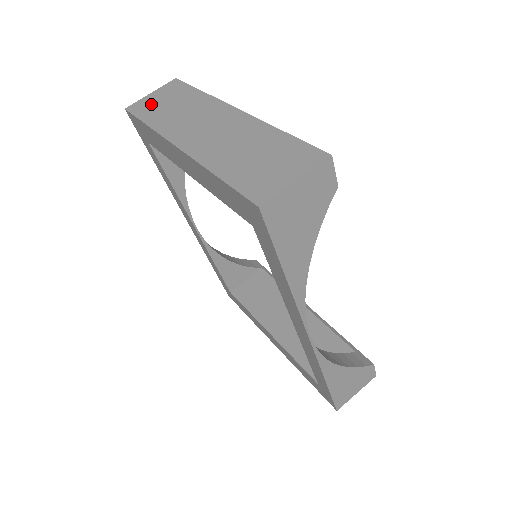
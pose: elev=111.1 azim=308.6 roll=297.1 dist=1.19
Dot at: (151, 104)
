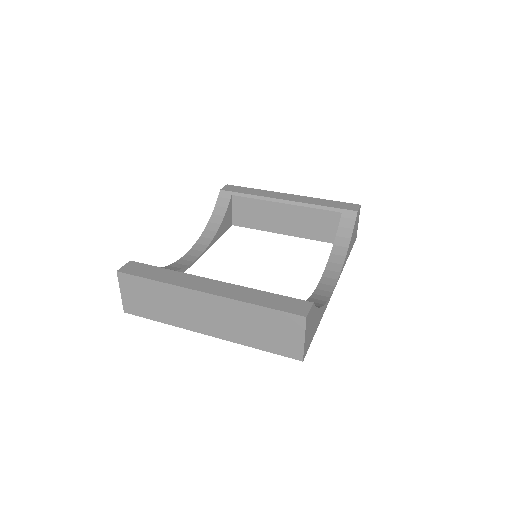
Dot at: (137, 304)
